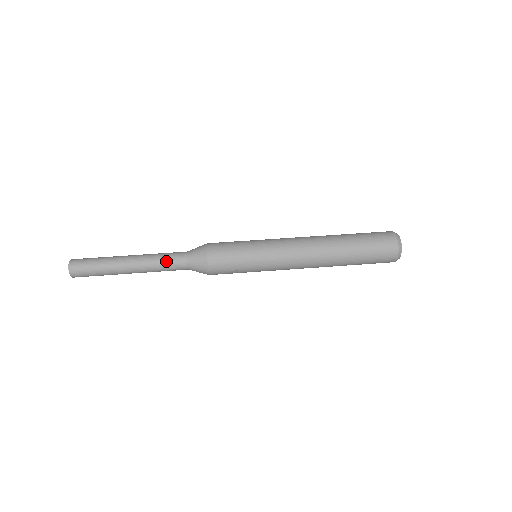
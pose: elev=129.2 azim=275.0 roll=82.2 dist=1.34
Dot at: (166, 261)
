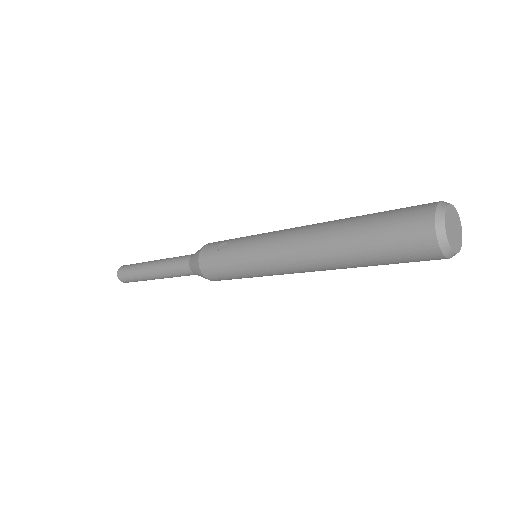
Dot at: occluded
